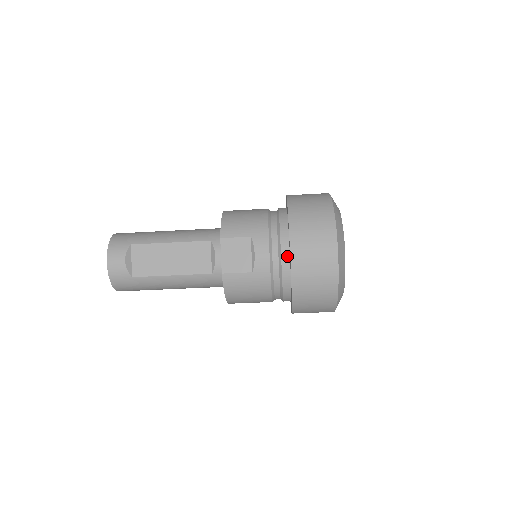
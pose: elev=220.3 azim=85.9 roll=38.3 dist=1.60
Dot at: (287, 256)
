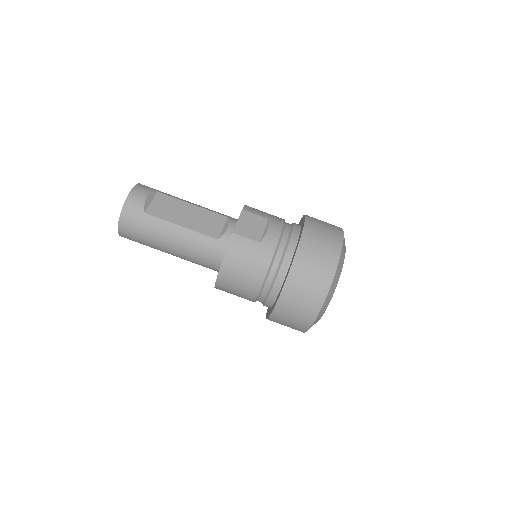
Dot at: (295, 242)
